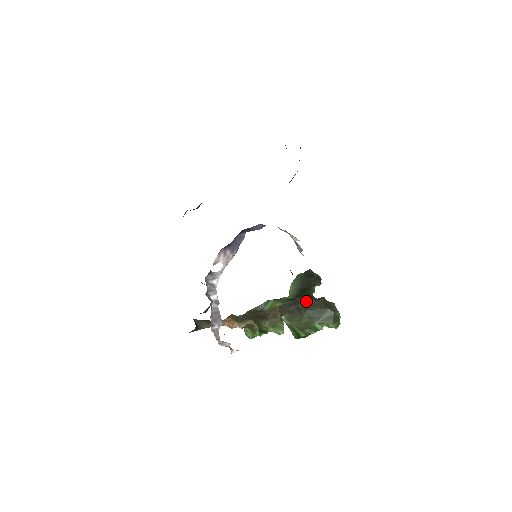
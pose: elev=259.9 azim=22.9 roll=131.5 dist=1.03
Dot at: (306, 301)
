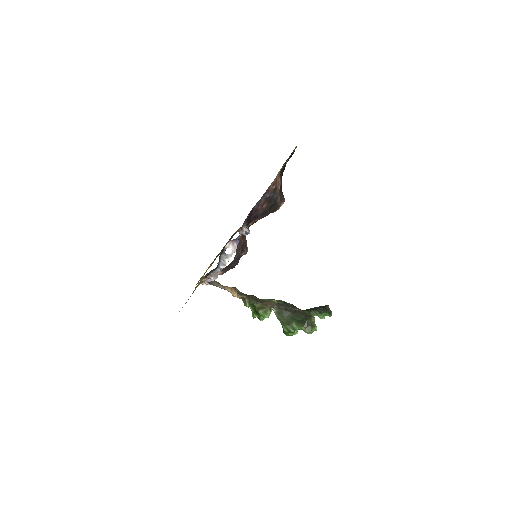
Dot at: (294, 307)
